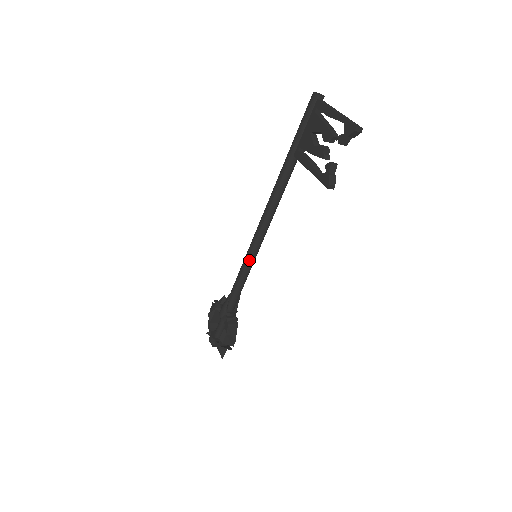
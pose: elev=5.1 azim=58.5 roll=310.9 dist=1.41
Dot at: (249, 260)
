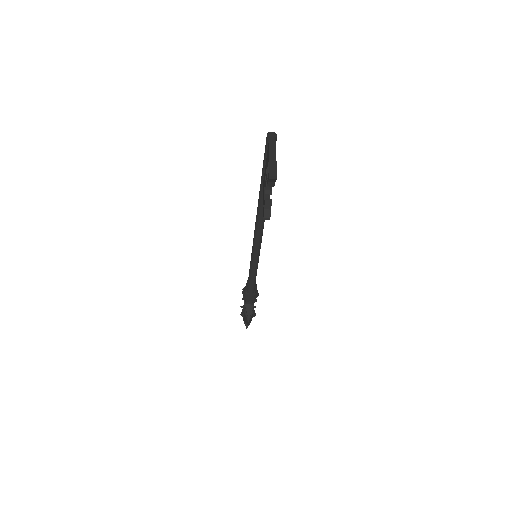
Dot at: (253, 258)
